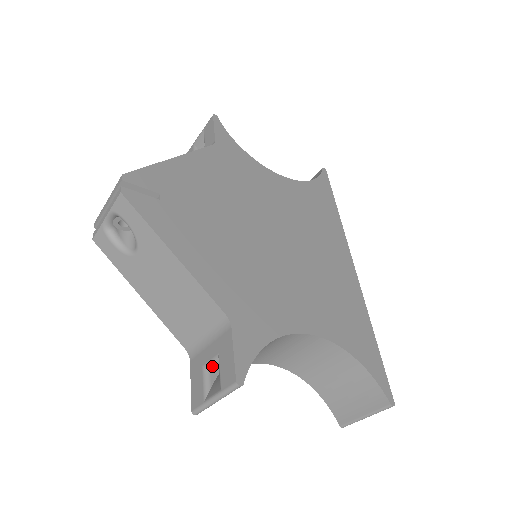
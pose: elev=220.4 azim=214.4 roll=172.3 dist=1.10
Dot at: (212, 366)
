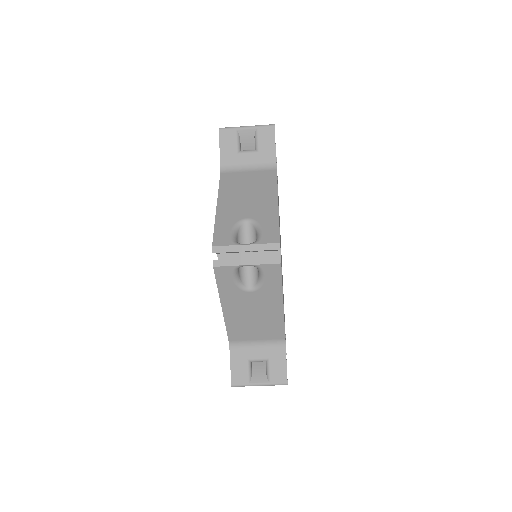
Dot at: (256, 361)
